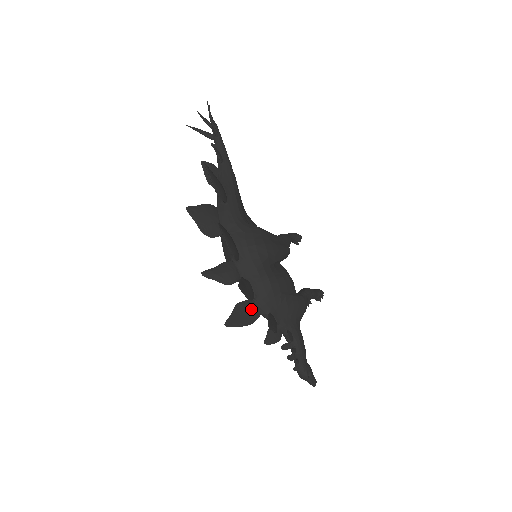
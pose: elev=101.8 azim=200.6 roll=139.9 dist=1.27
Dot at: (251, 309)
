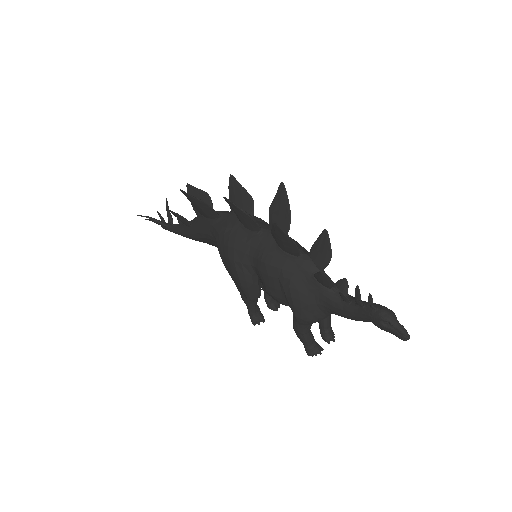
Dot at: occluded
